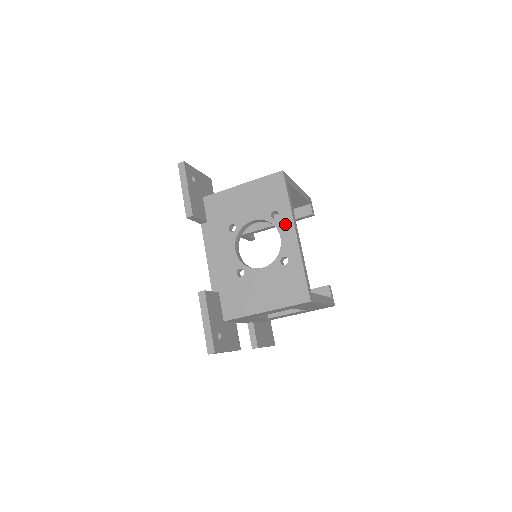
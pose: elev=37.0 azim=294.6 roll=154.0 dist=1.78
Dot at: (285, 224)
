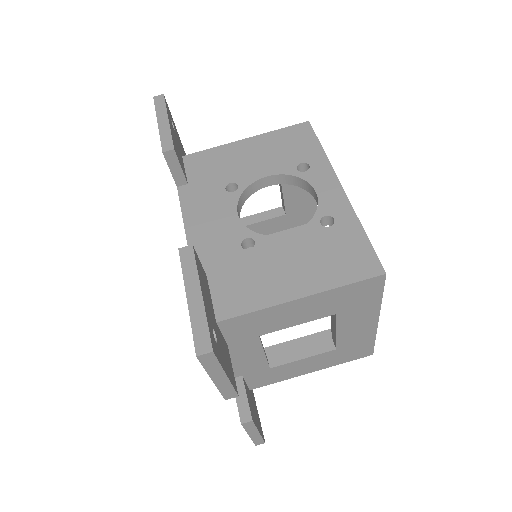
Dot at: (321, 176)
